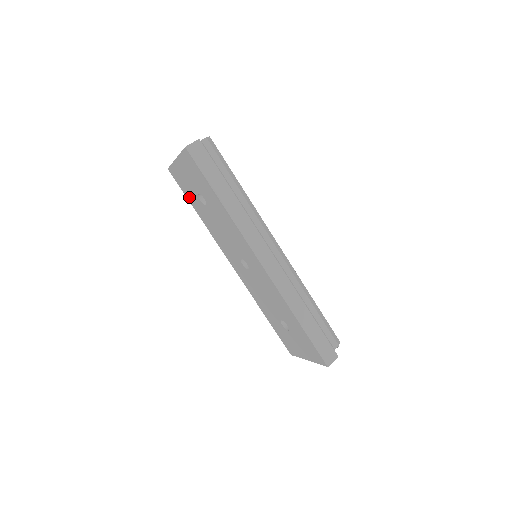
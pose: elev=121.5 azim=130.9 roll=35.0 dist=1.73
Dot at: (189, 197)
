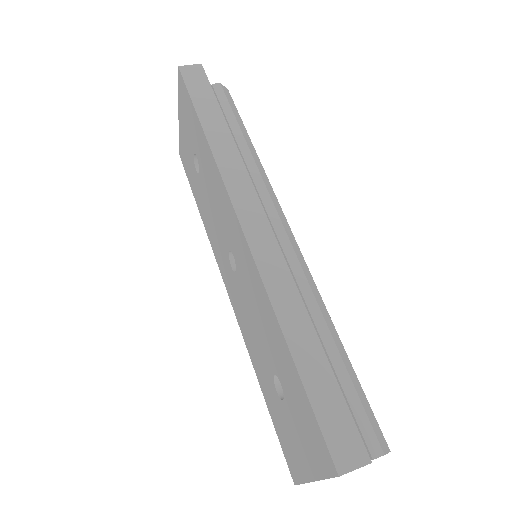
Dot at: (191, 183)
